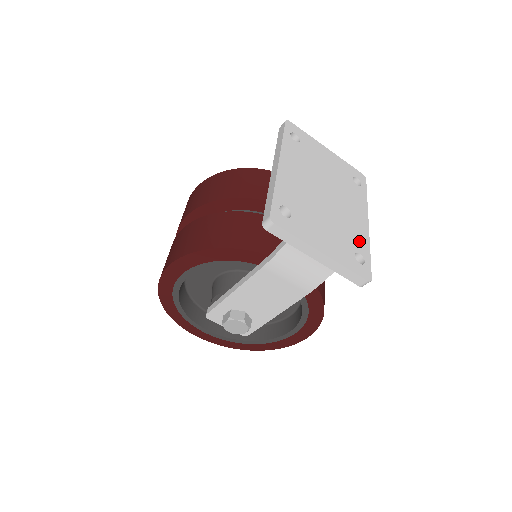
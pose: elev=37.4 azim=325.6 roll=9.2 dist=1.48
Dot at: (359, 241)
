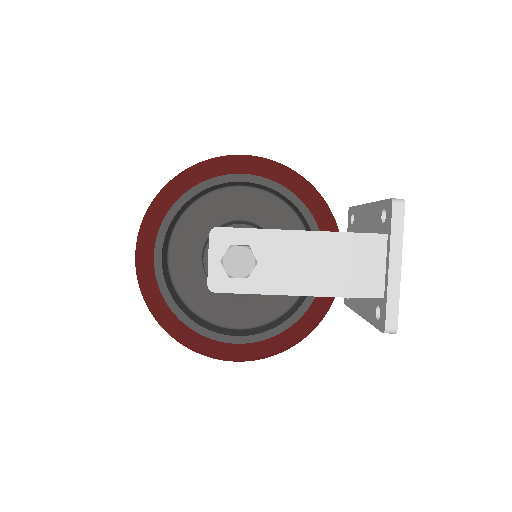
Dot at: occluded
